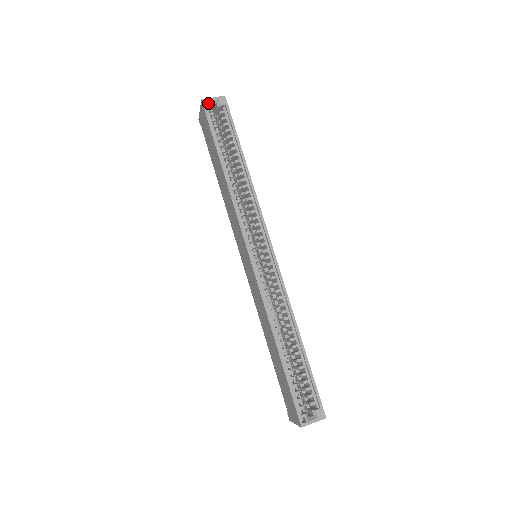
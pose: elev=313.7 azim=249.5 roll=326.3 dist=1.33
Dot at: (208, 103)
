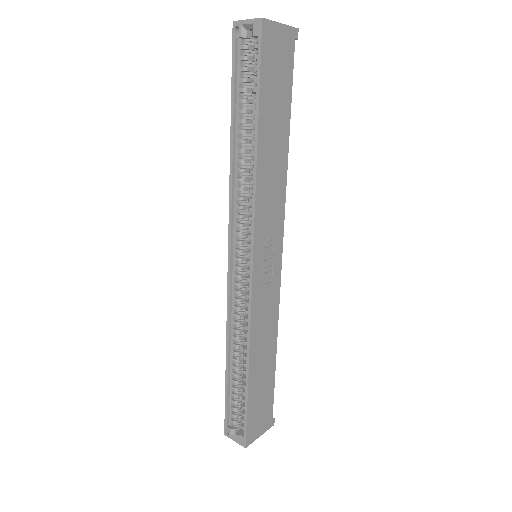
Dot at: (239, 29)
